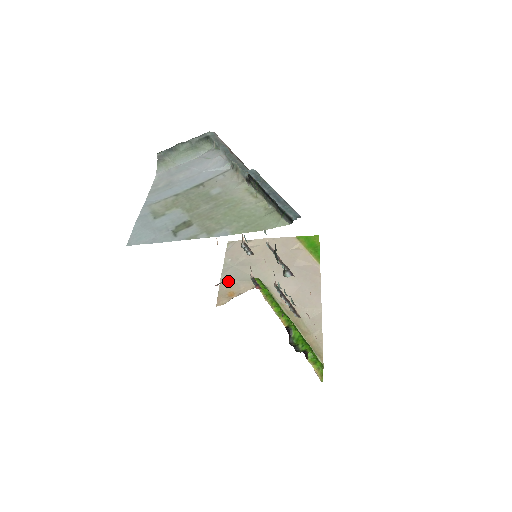
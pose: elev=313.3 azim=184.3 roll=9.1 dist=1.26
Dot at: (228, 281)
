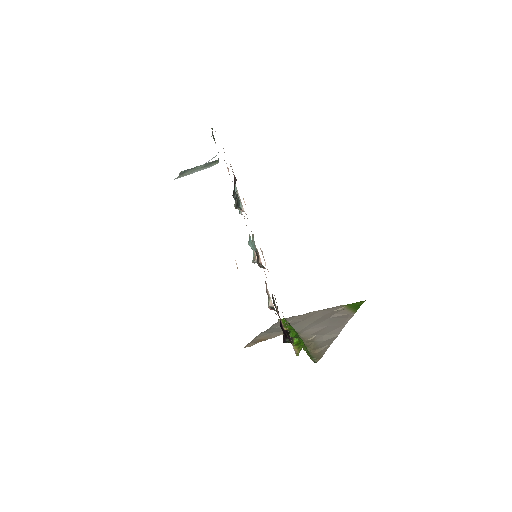
Dot at: (264, 334)
